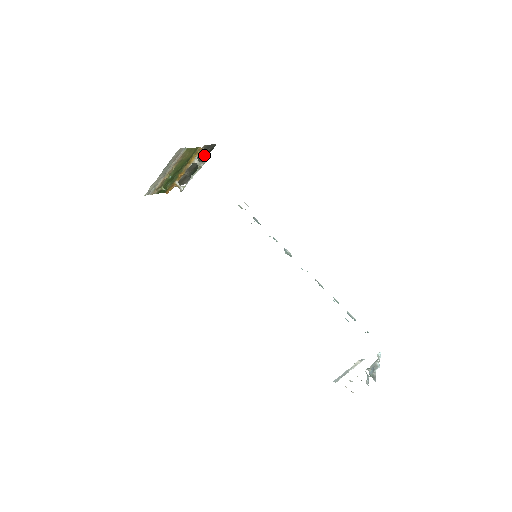
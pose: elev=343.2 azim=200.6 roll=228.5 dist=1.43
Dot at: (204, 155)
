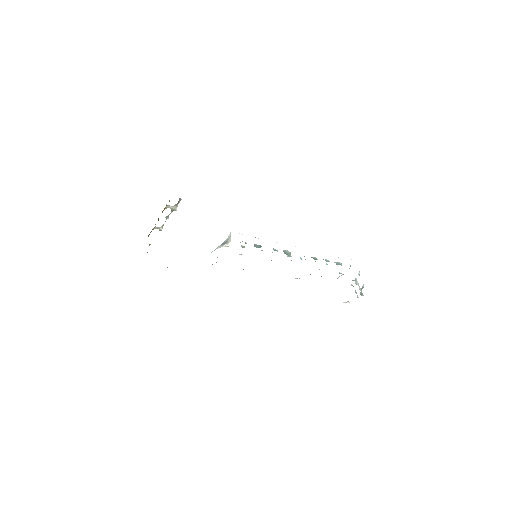
Dot at: occluded
